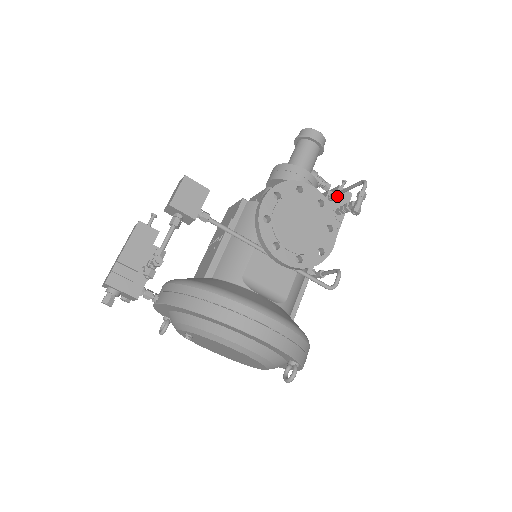
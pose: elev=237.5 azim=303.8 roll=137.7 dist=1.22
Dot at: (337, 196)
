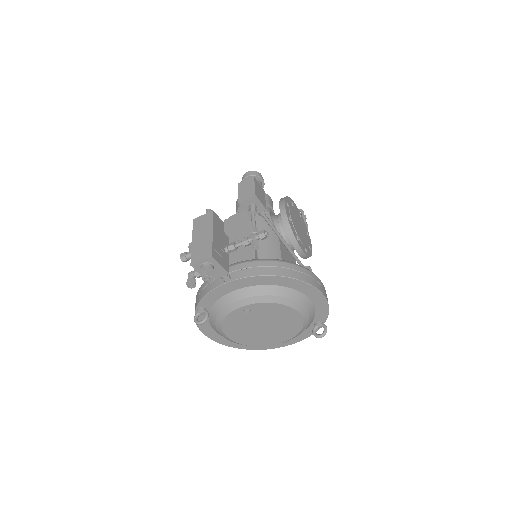
Dot at: occluded
